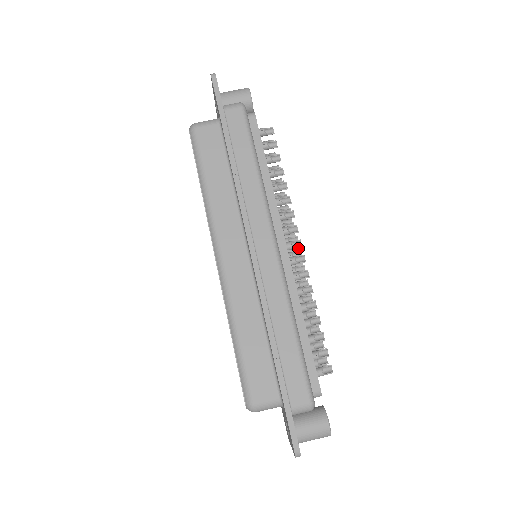
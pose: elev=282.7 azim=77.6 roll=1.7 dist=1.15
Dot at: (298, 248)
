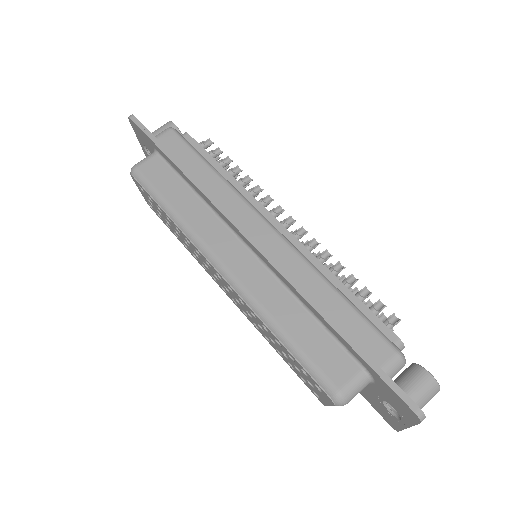
Dot at: occluded
